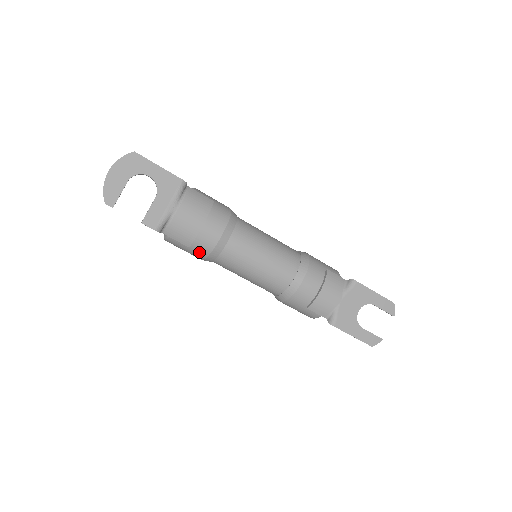
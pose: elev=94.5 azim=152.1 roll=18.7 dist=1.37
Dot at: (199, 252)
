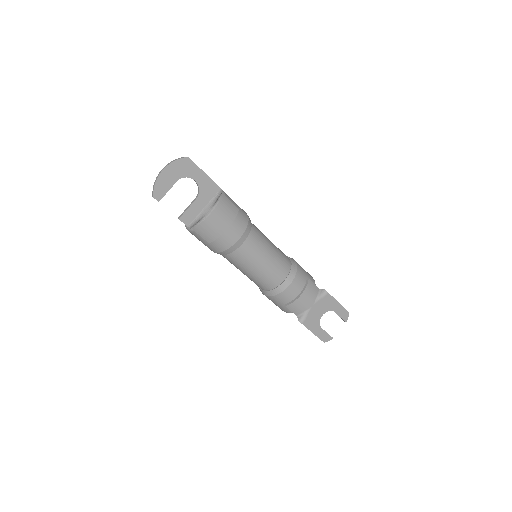
Dot at: (215, 247)
